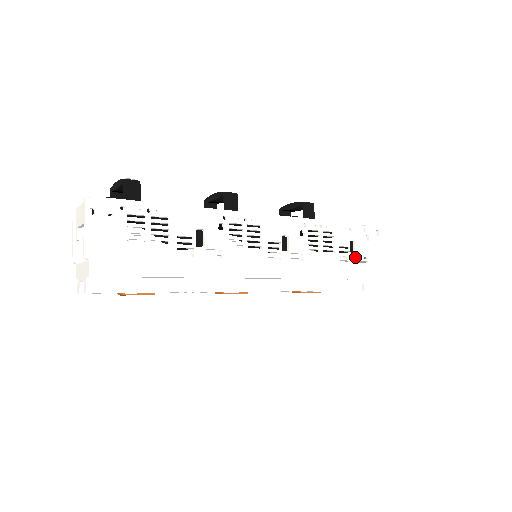
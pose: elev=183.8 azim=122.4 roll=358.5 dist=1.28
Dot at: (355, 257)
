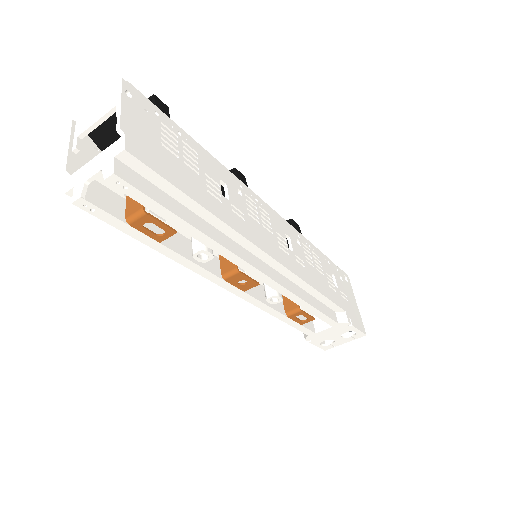
Dot at: (338, 289)
